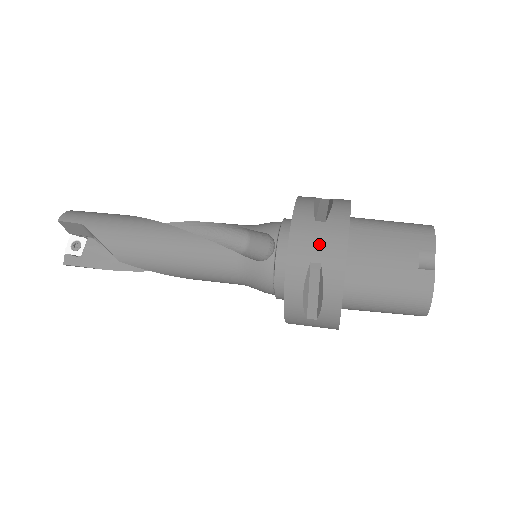
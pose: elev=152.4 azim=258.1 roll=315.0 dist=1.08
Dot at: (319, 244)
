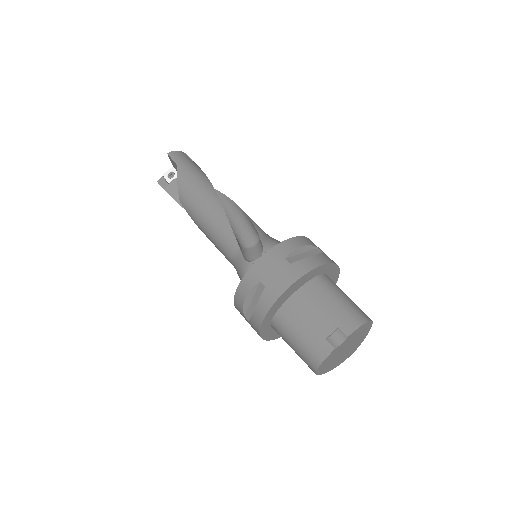
Dot at: (273, 274)
